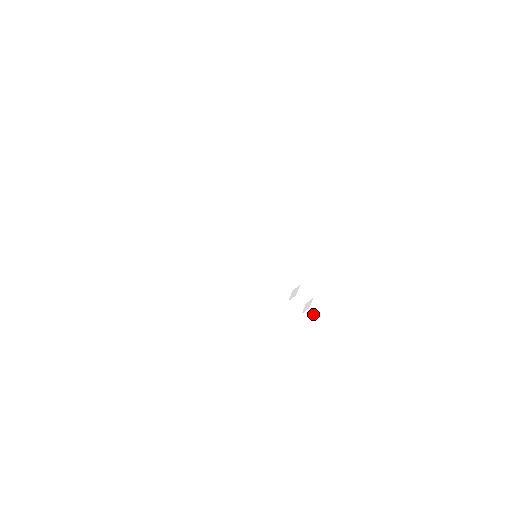
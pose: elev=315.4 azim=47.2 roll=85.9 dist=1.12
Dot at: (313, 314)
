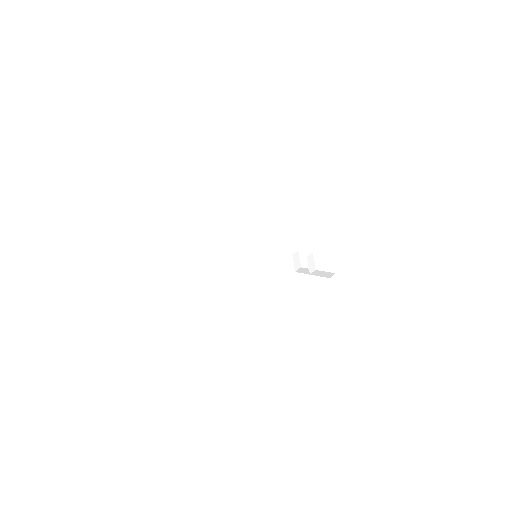
Dot at: (321, 271)
